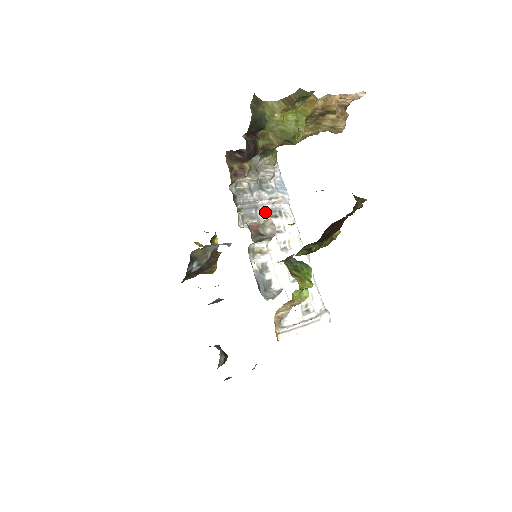
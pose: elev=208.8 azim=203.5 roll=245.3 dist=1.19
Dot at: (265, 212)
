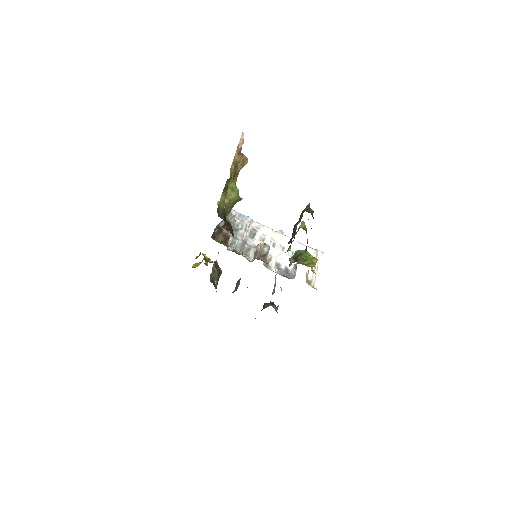
Dot at: (250, 239)
